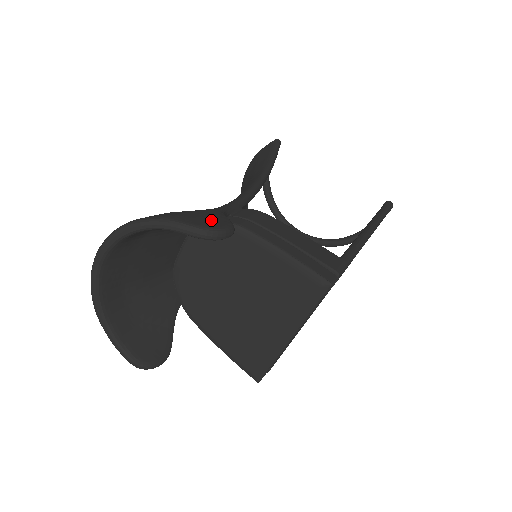
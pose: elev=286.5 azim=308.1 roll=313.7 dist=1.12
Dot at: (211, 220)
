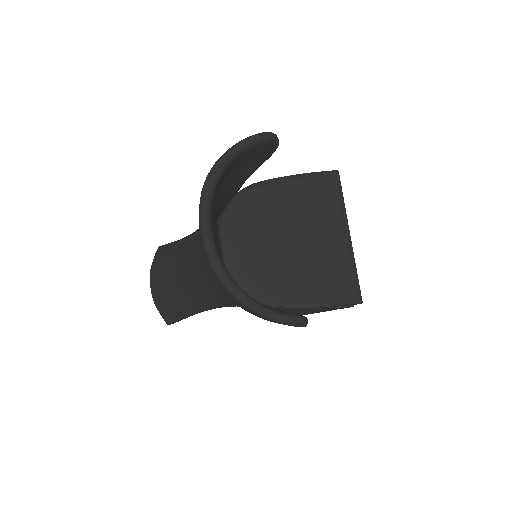
Dot at: occluded
